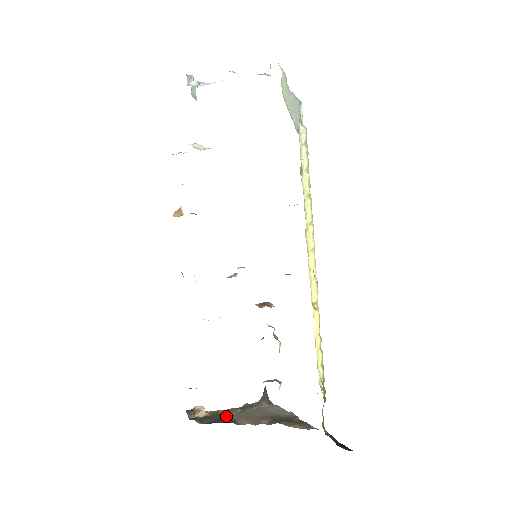
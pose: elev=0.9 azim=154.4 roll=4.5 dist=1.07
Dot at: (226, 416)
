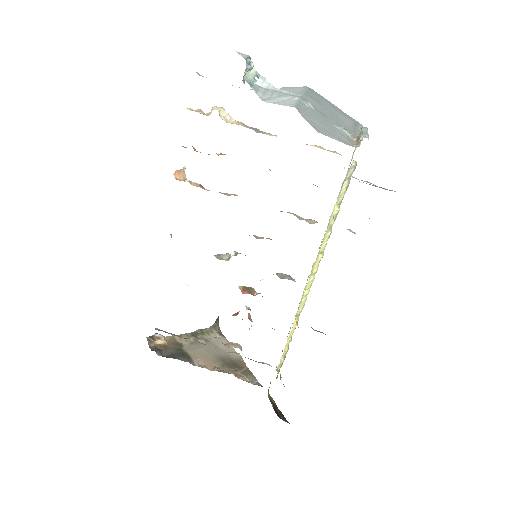
Dot at: (182, 347)
